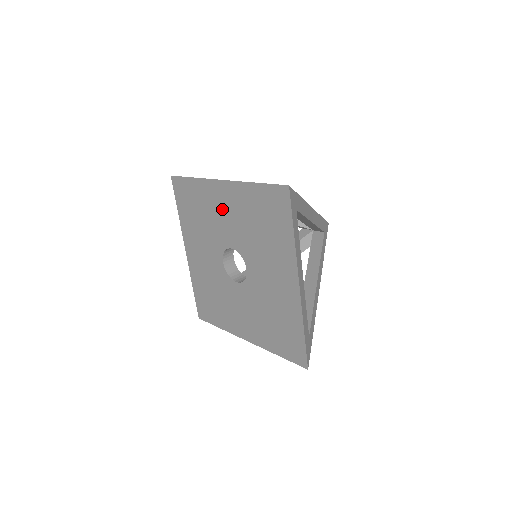
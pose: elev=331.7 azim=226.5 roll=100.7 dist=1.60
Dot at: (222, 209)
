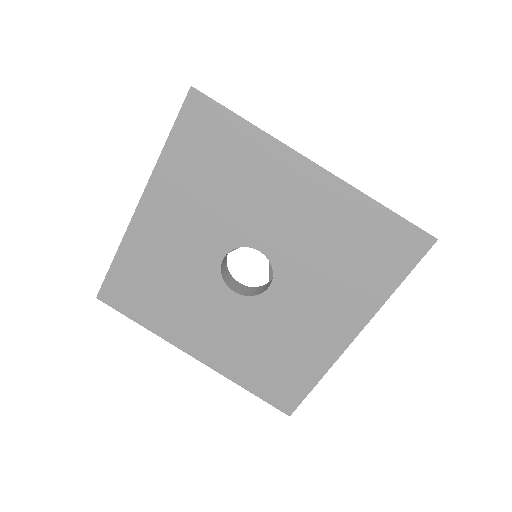
Dot at: (170, 233)
